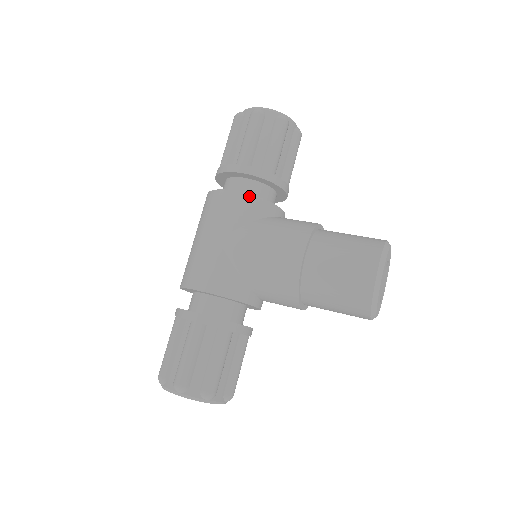
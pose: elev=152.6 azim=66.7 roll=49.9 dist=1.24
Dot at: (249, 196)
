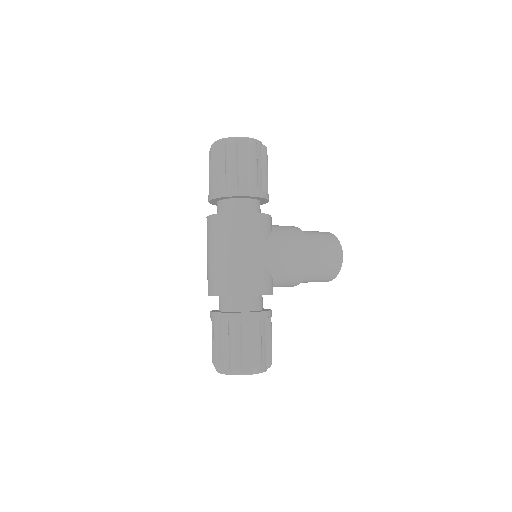
Dot at: (267, 215)
